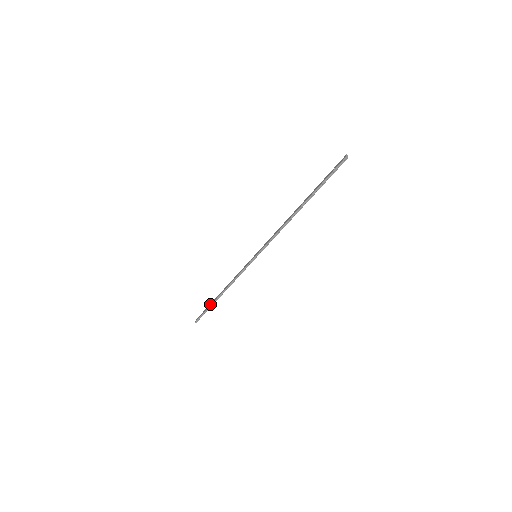
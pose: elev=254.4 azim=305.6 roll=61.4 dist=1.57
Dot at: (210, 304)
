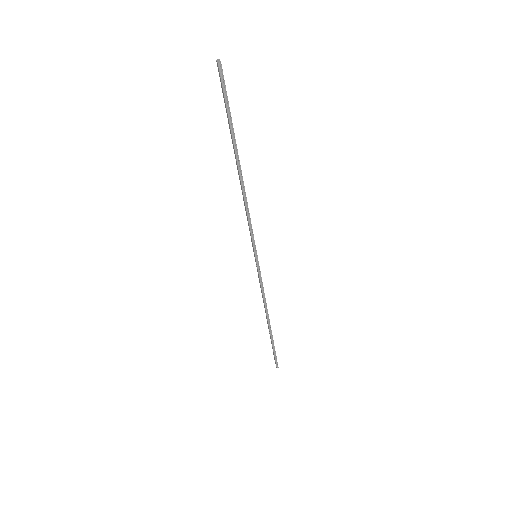
Dot at: occluded
